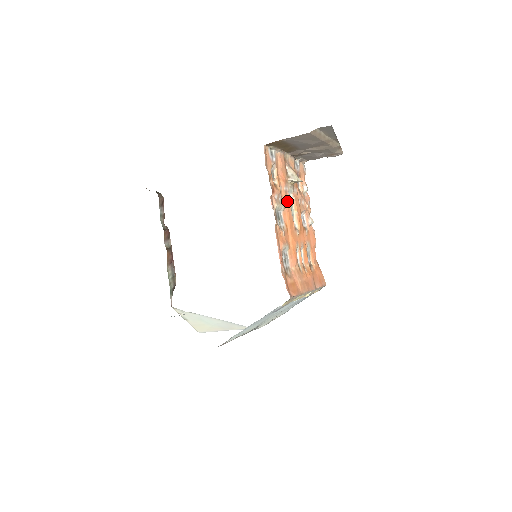
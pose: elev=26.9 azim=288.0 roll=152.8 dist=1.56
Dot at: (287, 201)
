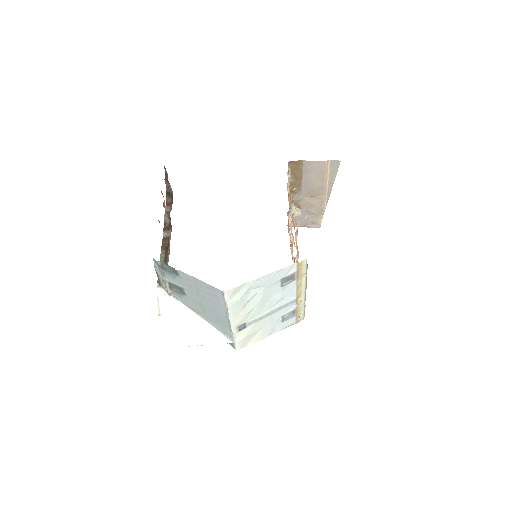
Dot at: occluded
